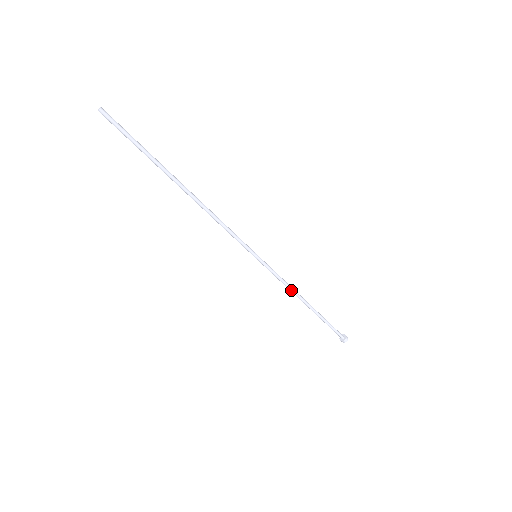
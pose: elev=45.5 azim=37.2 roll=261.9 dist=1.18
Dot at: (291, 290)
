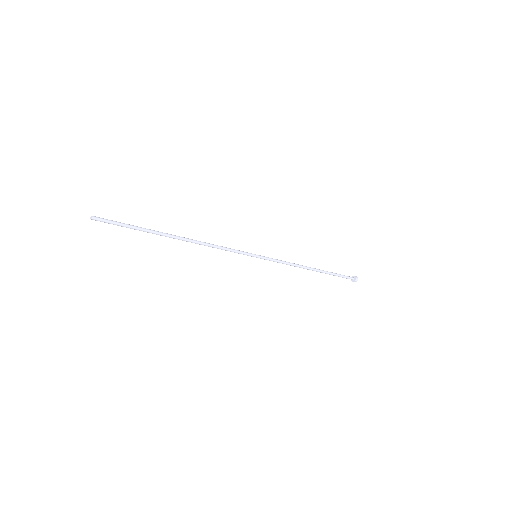
Dot at: (294, 266)
